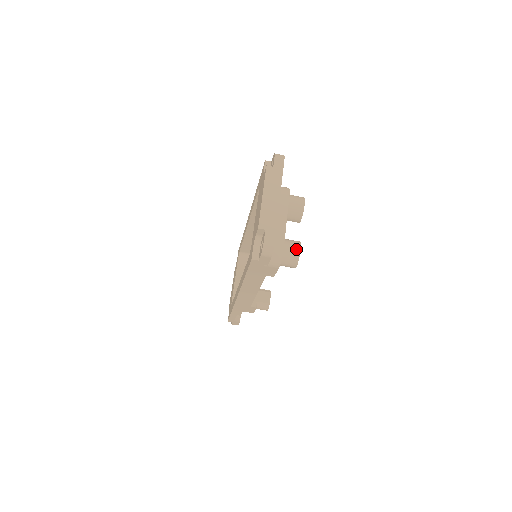
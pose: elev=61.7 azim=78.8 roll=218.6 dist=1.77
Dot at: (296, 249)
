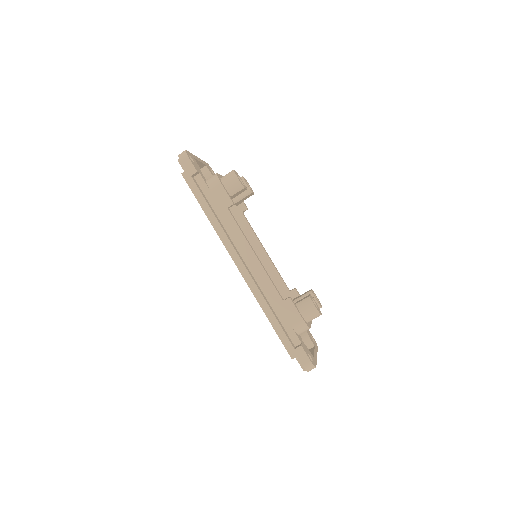
Dot at: occluded
